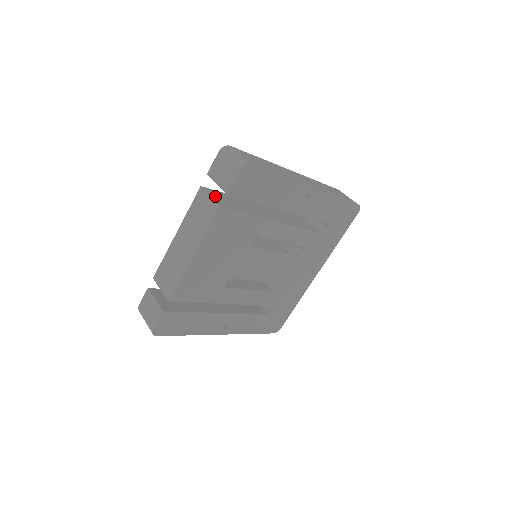
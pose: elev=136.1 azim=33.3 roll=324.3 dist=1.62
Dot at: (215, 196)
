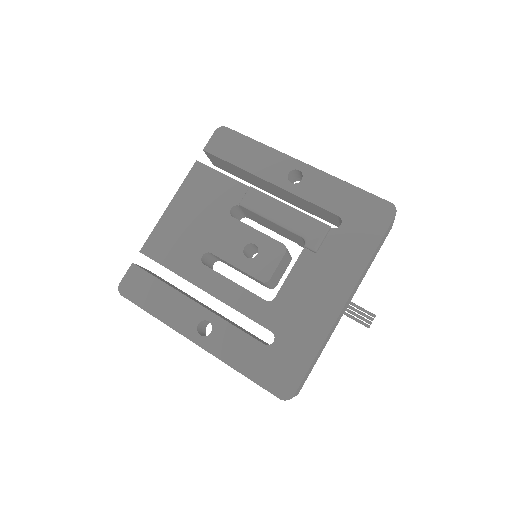
Dot at: occluded
